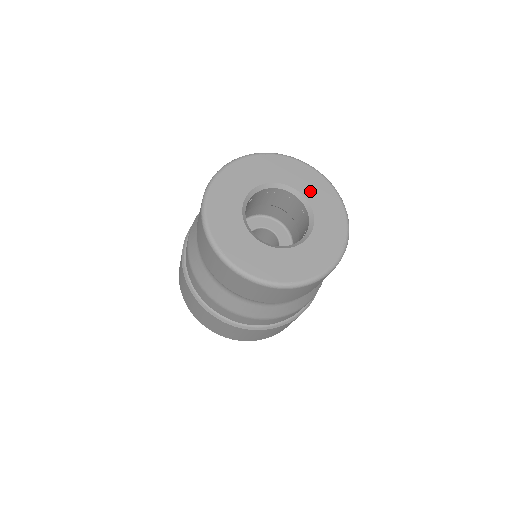
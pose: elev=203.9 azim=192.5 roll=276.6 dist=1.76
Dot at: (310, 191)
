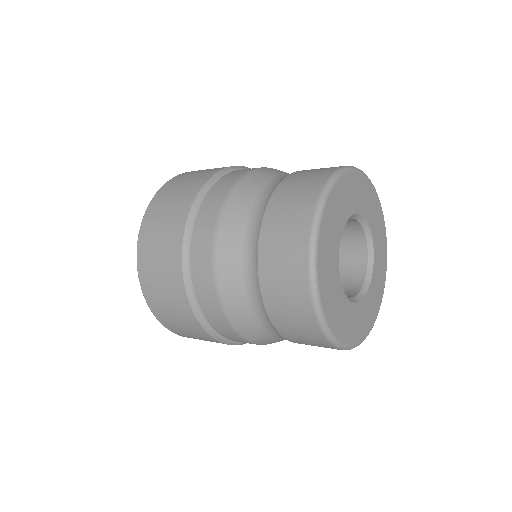
Dot at: (378, 260)
